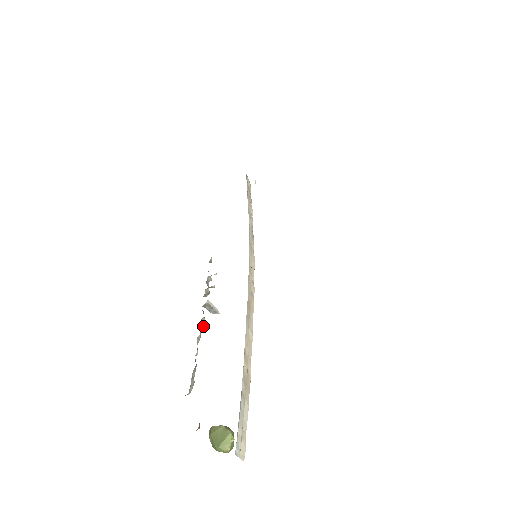
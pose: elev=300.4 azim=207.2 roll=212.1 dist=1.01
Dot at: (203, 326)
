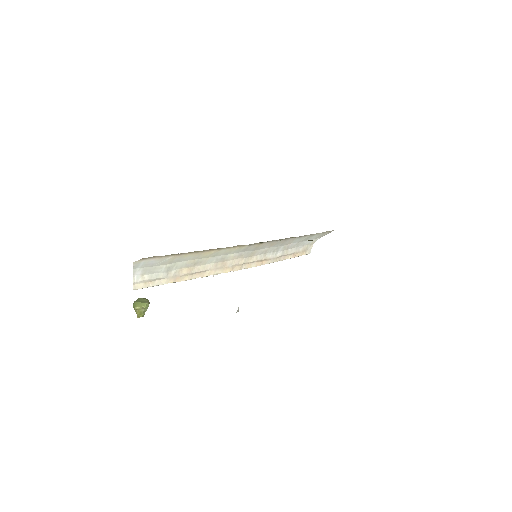
Dot at: occluded
